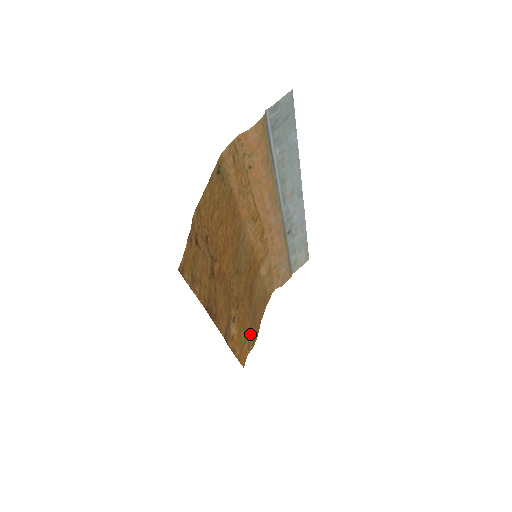
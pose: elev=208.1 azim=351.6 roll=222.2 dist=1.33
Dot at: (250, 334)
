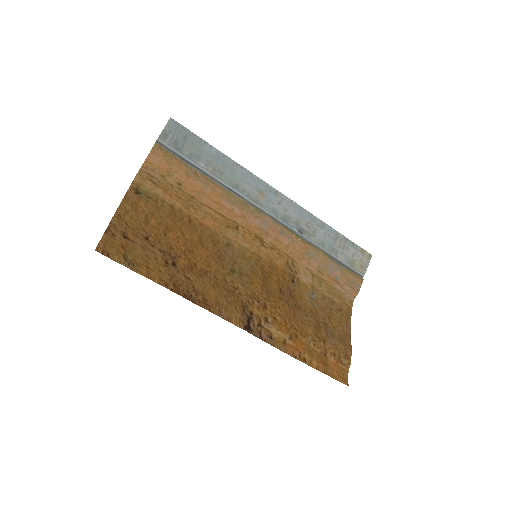
Dot at: (326, 343)
